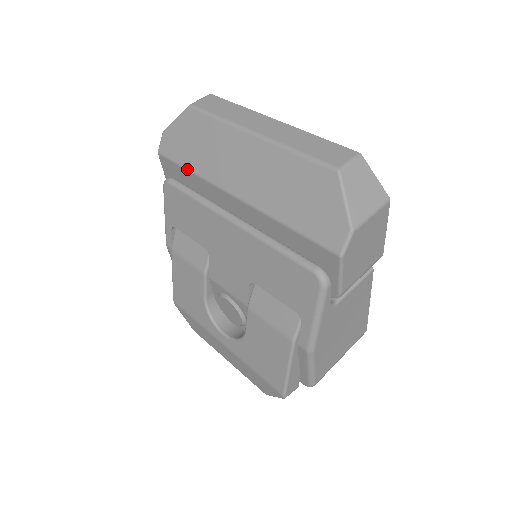
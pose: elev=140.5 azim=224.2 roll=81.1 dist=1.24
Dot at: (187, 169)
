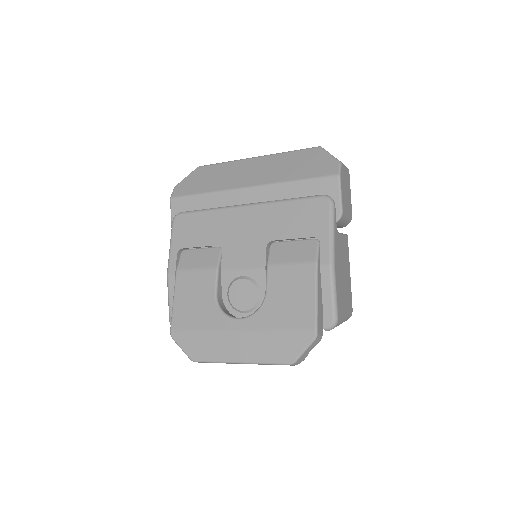
Dot at: (202, 193)
